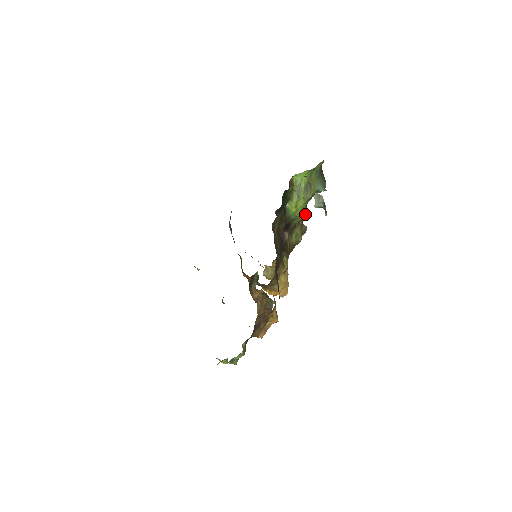
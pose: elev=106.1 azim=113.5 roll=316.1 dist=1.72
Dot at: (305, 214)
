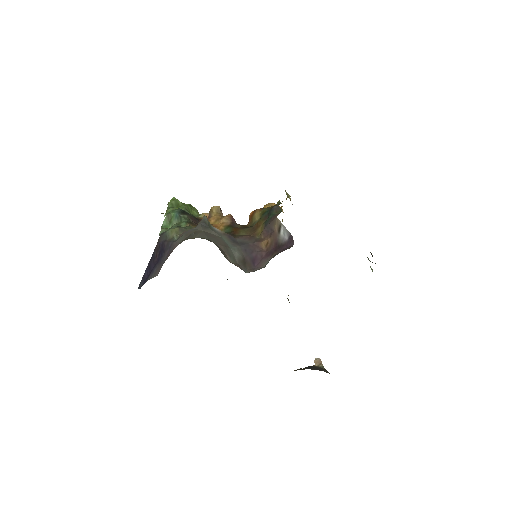
Dot at: occluded
